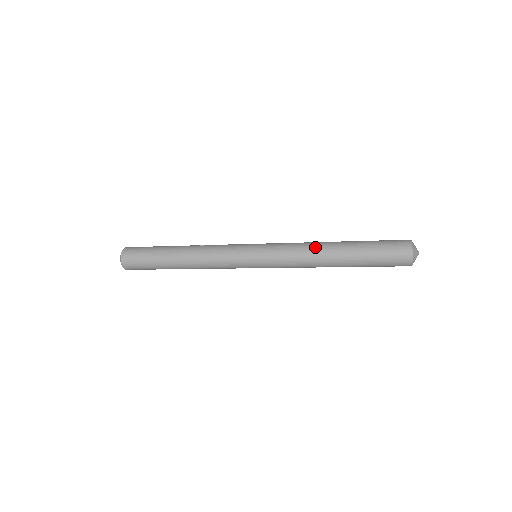
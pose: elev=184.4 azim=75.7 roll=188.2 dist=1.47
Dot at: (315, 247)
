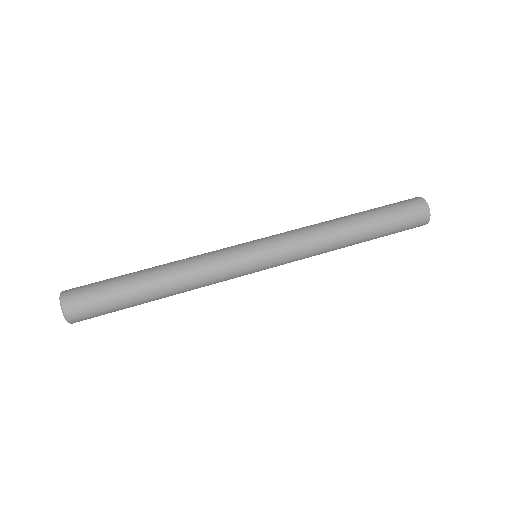
Dot at: (329, 228)
